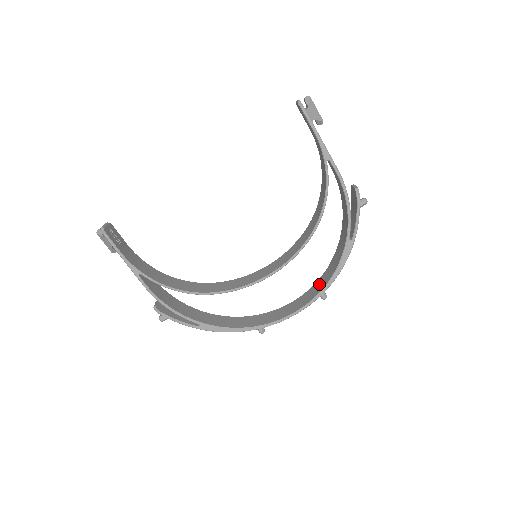
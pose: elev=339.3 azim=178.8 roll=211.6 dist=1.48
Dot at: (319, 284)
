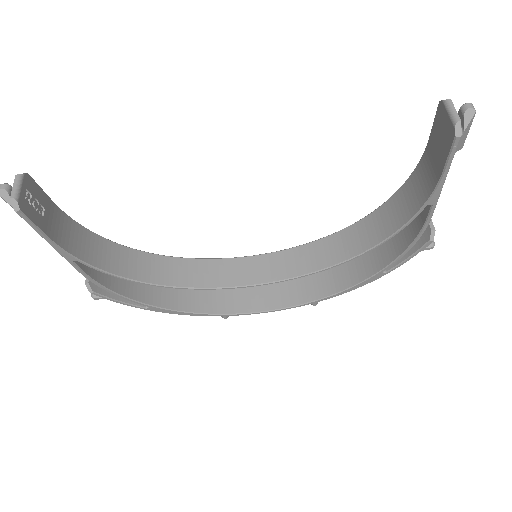
Dot at: (314, 284)
